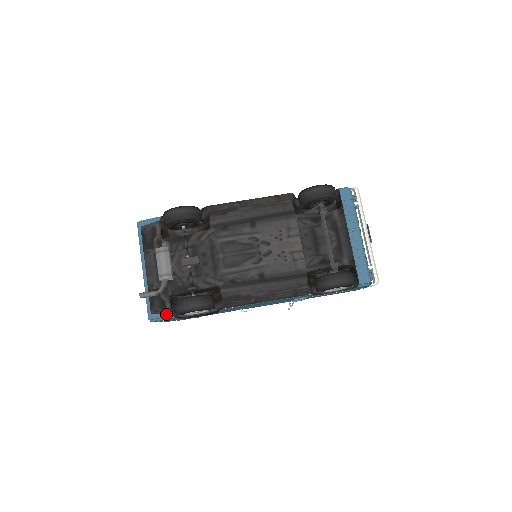
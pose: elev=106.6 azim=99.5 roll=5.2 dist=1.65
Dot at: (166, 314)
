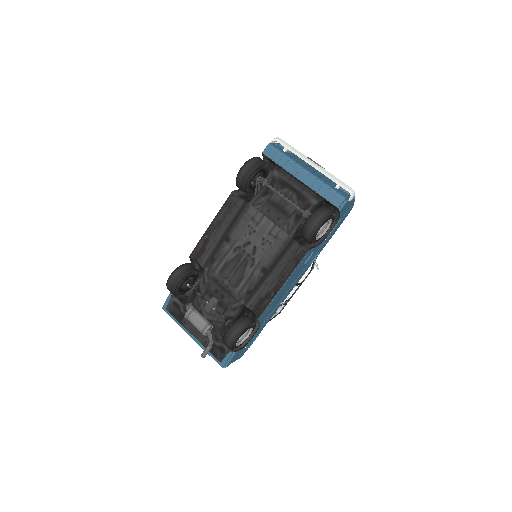
Dot at: (228, 355)
